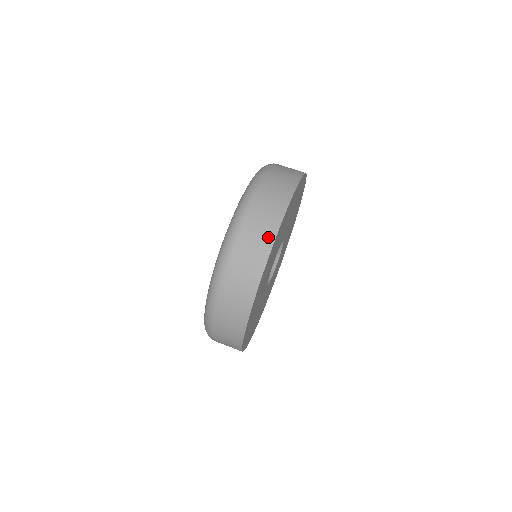
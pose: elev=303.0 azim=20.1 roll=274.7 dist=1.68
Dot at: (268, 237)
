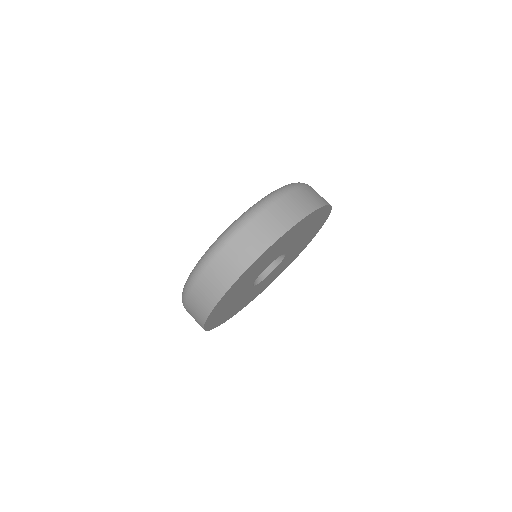
Dot at: (251, 256)
